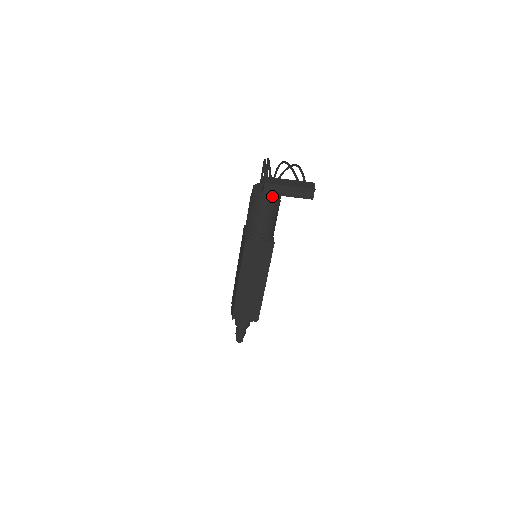
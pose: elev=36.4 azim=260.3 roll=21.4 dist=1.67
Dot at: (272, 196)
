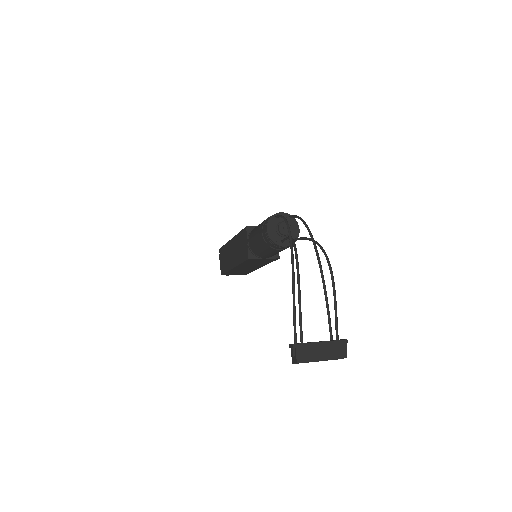
Dot at: occluded
